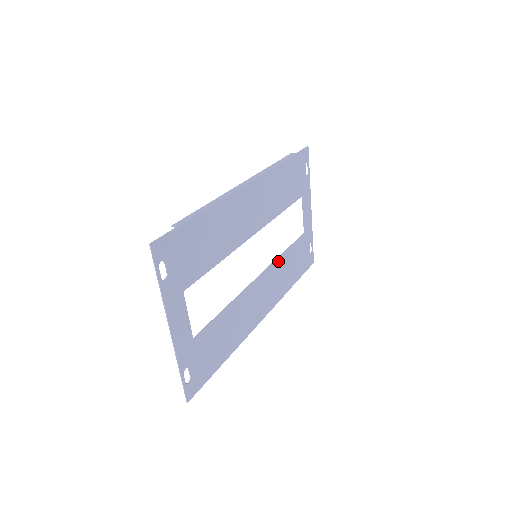
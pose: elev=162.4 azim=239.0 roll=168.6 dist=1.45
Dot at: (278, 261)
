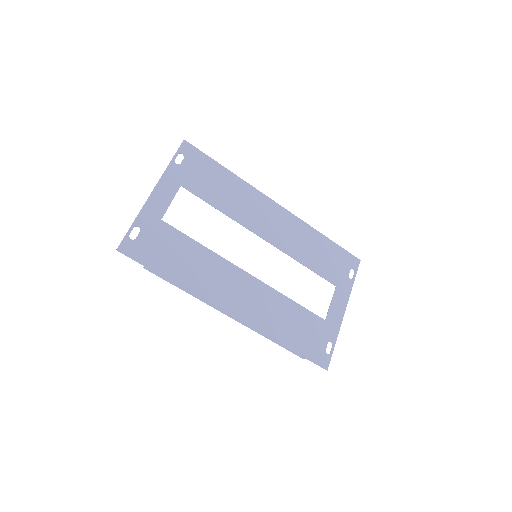
Dot at: (278, 295)
